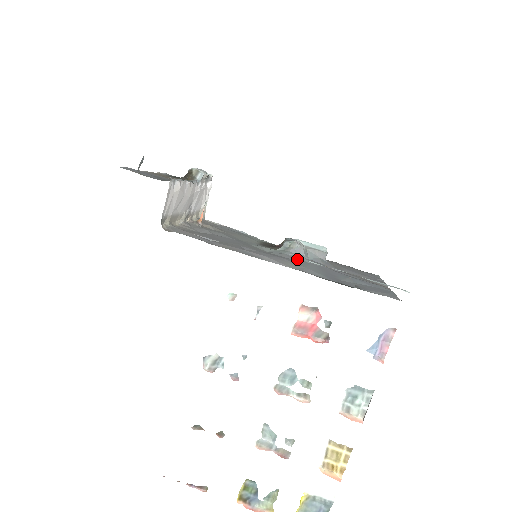
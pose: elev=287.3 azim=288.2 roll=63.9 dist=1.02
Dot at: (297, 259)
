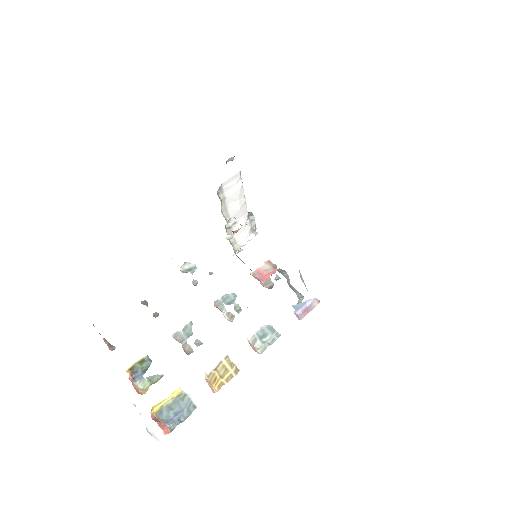
Dot at: occluded
